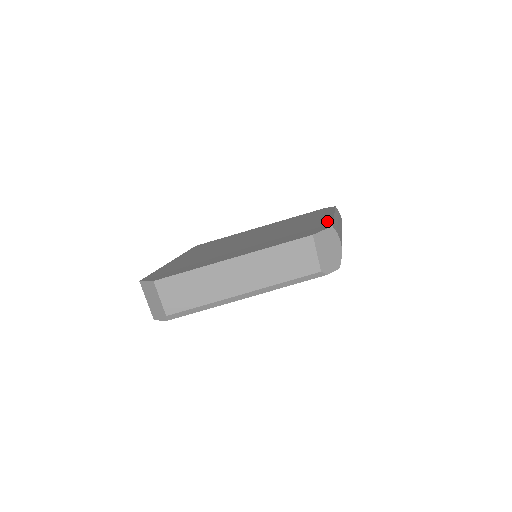
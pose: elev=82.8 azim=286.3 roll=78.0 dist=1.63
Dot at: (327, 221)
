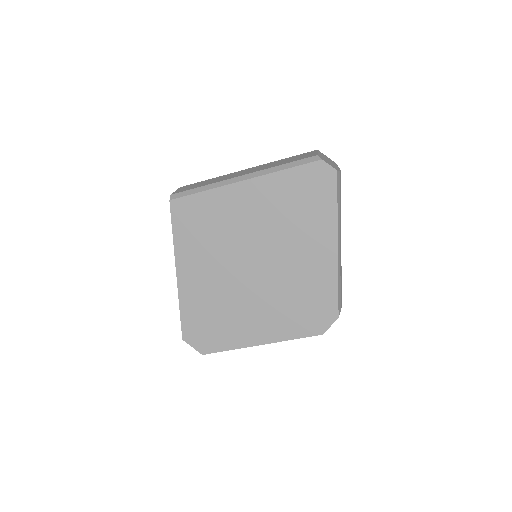
Dot at: (332, 284)
